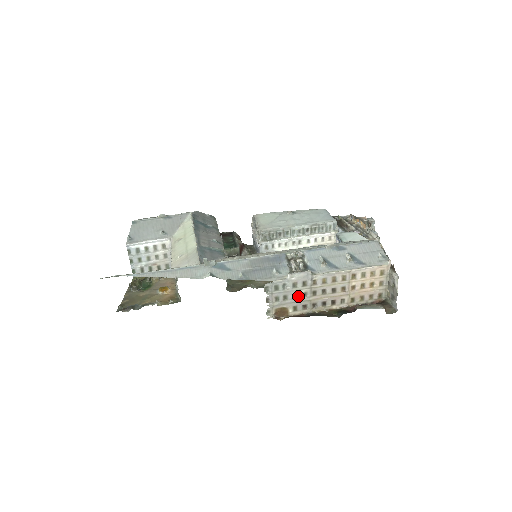
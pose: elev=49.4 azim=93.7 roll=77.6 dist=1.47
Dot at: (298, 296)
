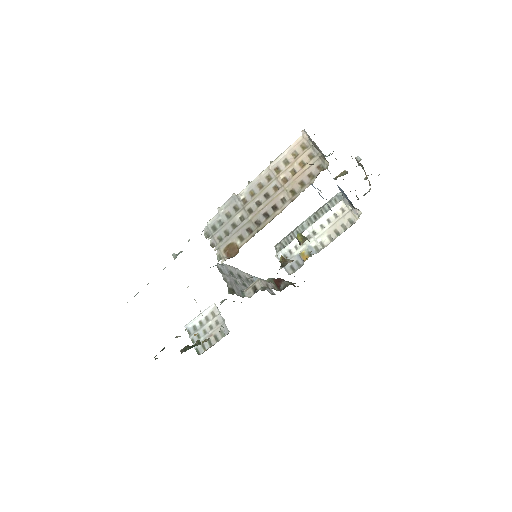
Dot at: (237, 224)
